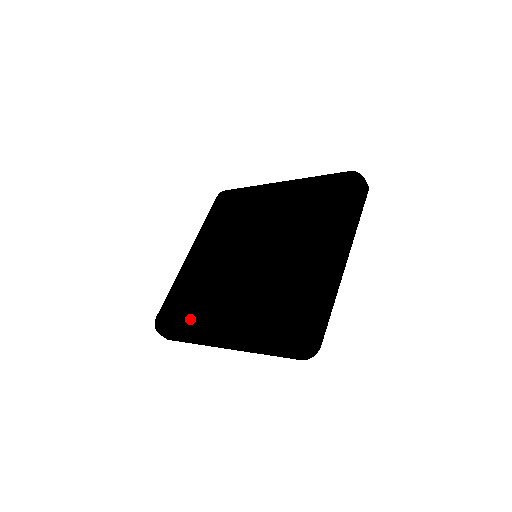
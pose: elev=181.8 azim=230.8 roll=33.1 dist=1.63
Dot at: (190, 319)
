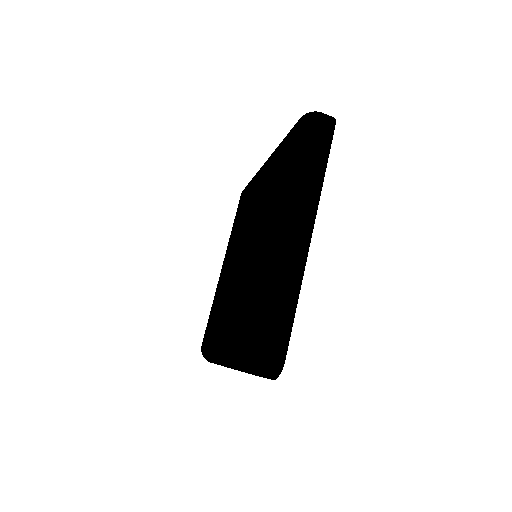
Dot at: (210, 345)
